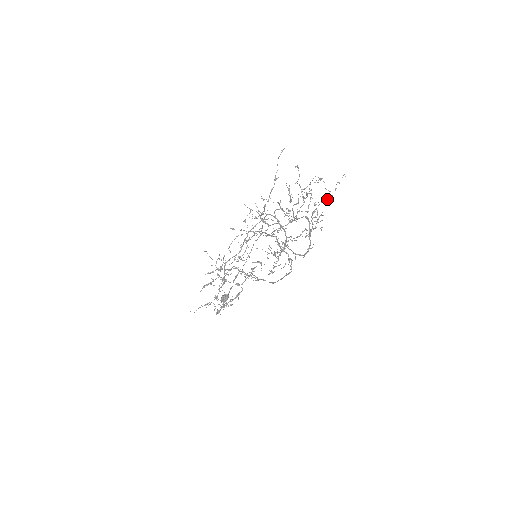
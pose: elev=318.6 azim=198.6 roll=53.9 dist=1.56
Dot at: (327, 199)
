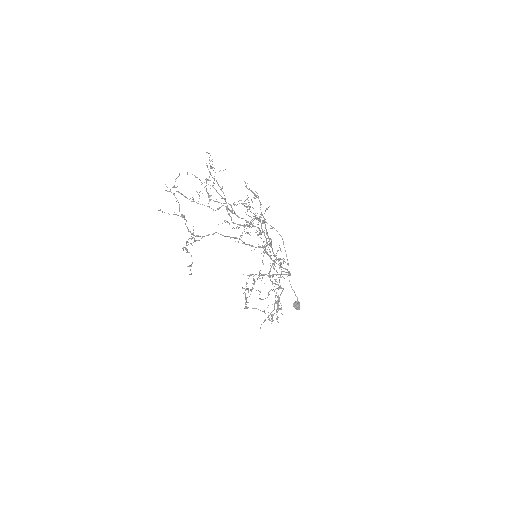
Dot at: (207, 180)
